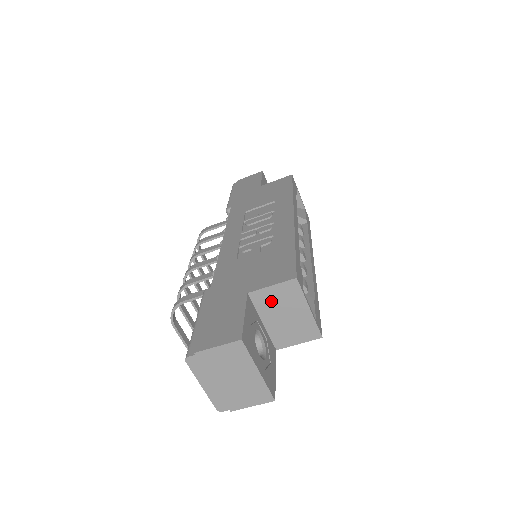
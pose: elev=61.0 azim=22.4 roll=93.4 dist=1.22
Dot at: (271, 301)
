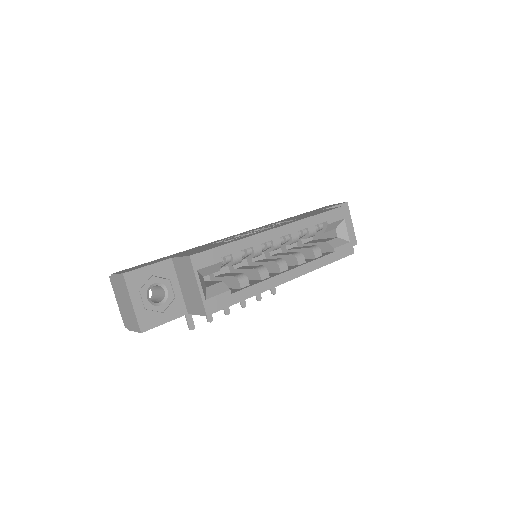
Dot at: (181, 270)
